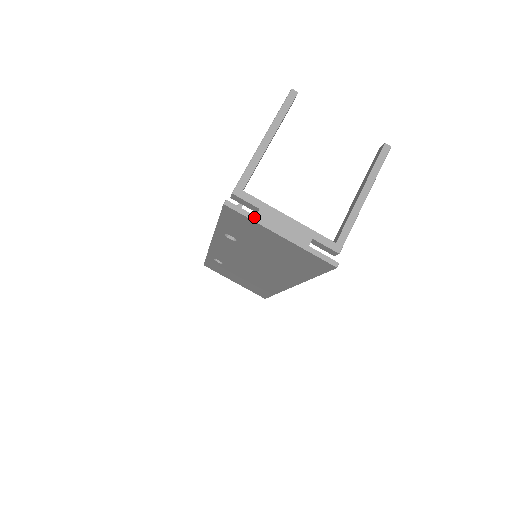
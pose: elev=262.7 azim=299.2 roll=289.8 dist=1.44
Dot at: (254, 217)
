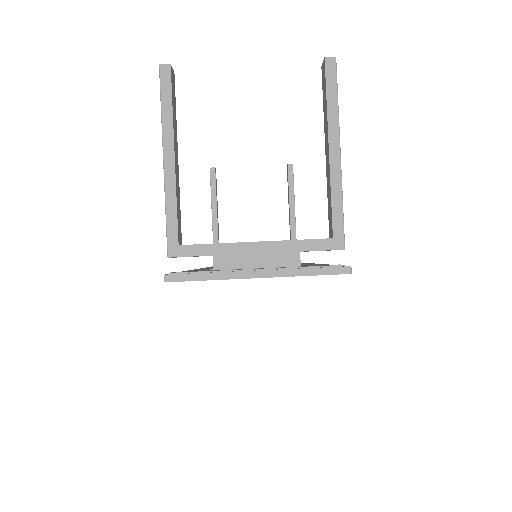
Dot at: (211, 275)
